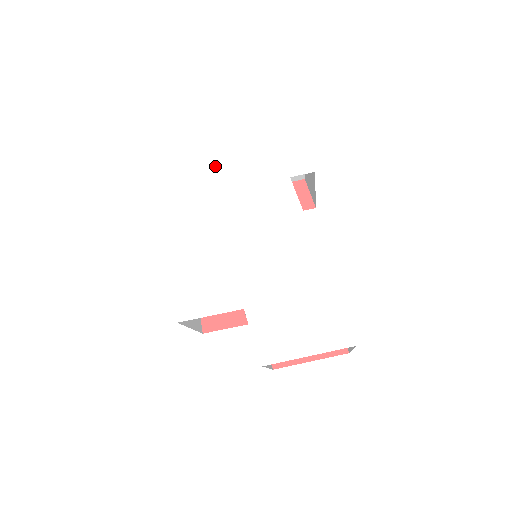
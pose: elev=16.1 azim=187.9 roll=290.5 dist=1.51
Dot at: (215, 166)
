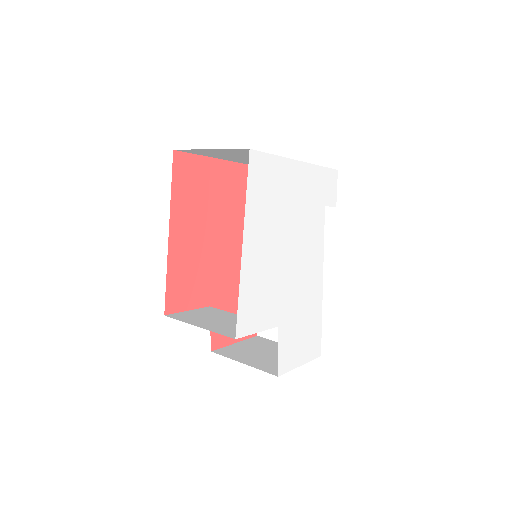
Dot at: (290, 170)
